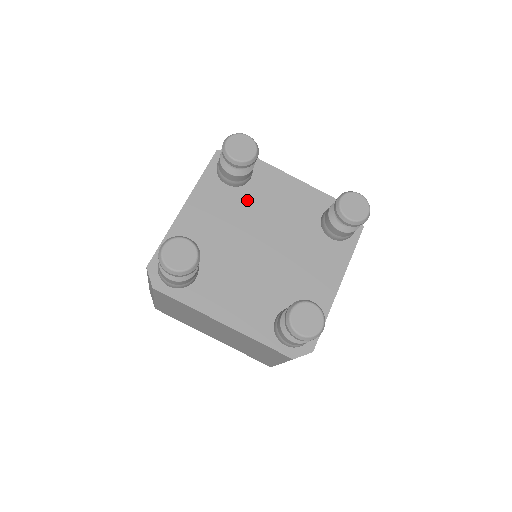
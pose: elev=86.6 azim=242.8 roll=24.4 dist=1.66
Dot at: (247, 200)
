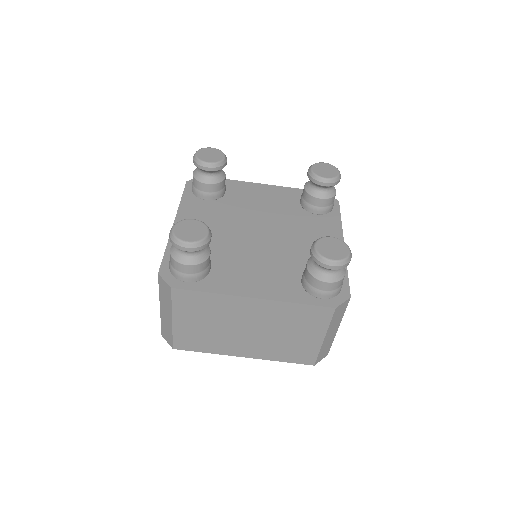
Dot at: (230, 206)
